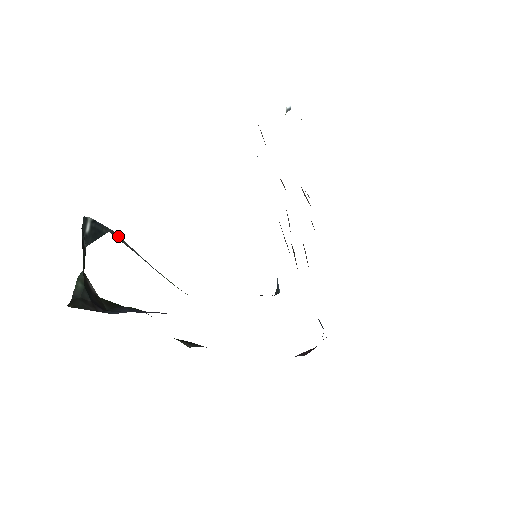
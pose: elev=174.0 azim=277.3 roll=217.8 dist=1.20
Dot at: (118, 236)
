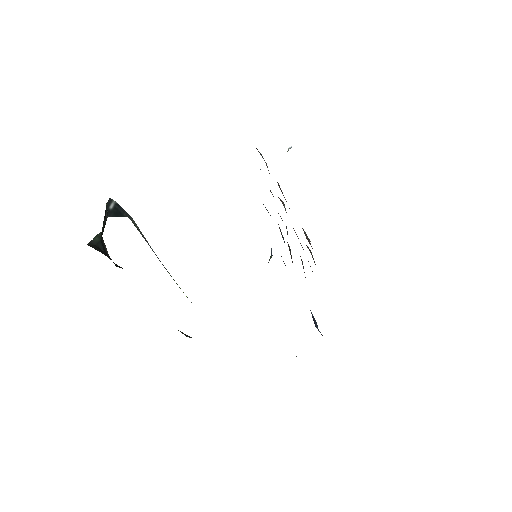
Dot at: (136, 224)
